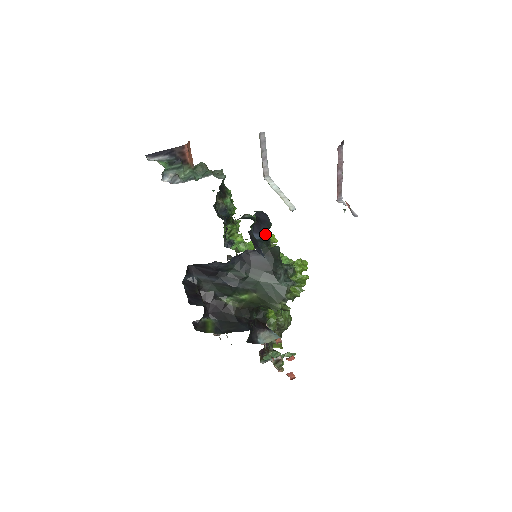
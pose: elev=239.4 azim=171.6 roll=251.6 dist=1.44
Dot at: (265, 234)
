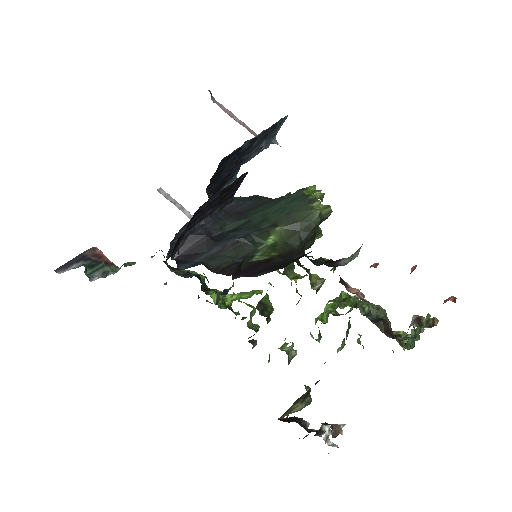
Dot at: occluded
